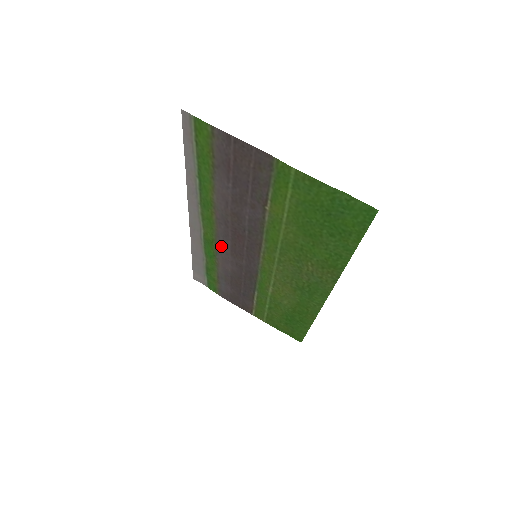
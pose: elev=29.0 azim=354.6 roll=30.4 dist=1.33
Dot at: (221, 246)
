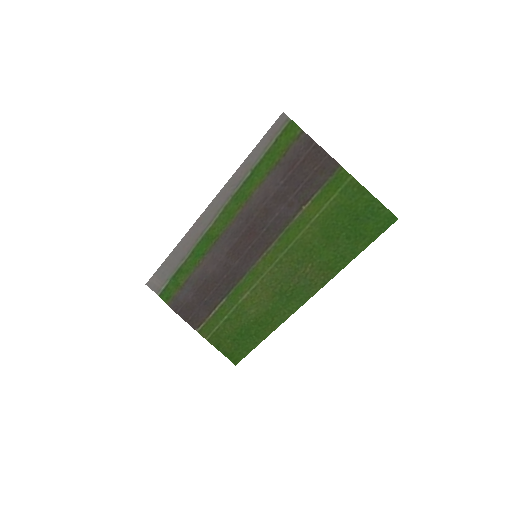
Dot at: (222, 243)
